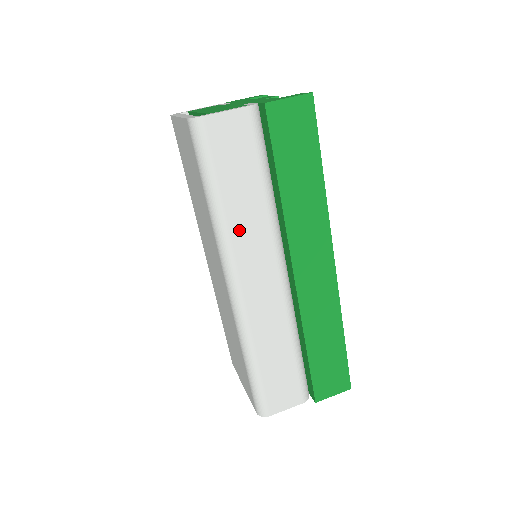
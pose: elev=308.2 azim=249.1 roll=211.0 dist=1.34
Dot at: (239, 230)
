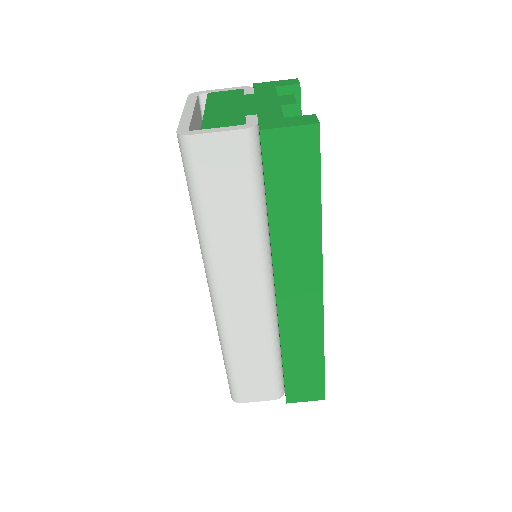
Dot at: (223, 248)
